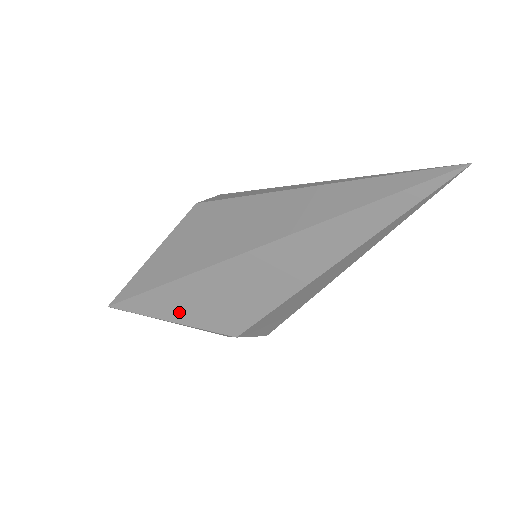
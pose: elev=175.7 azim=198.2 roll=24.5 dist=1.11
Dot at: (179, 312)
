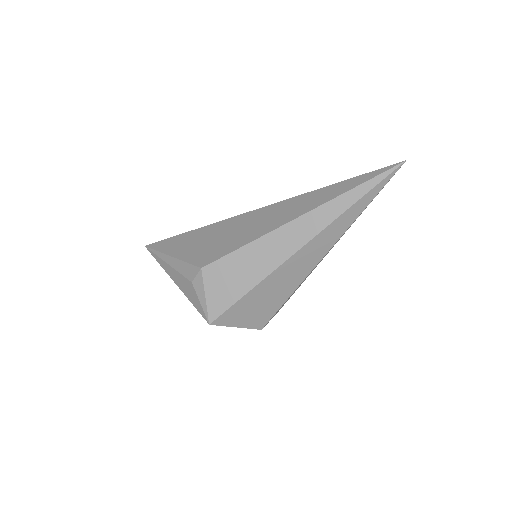
Dot at: (184, 249)
